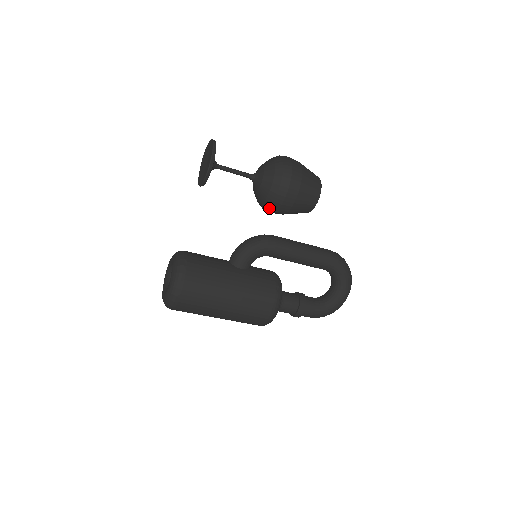
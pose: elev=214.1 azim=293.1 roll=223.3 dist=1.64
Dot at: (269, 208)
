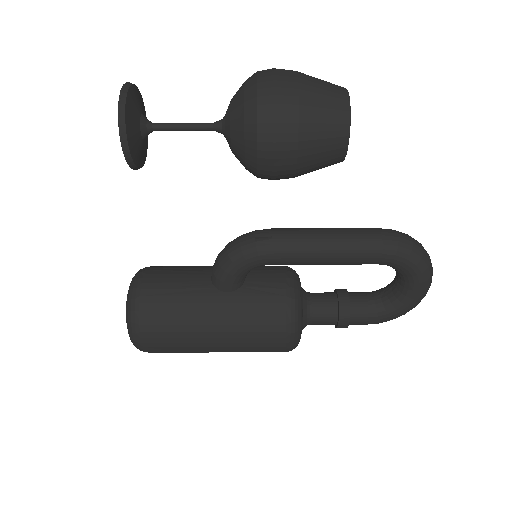
Dot at: occluded
